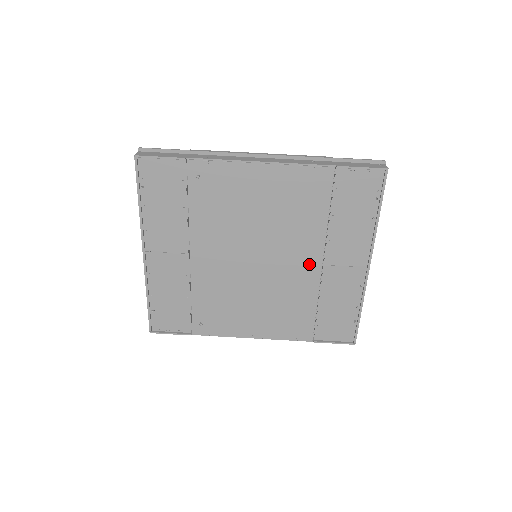
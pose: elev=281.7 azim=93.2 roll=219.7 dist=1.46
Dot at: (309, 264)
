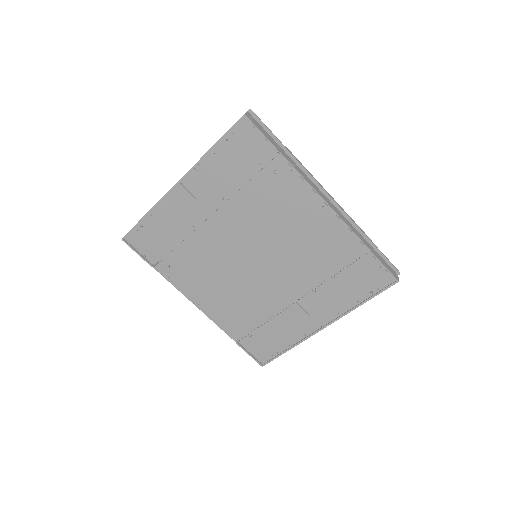
Dot at: (287, 293)
